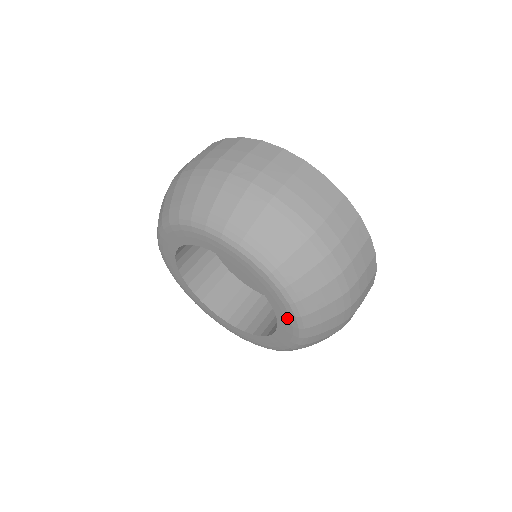
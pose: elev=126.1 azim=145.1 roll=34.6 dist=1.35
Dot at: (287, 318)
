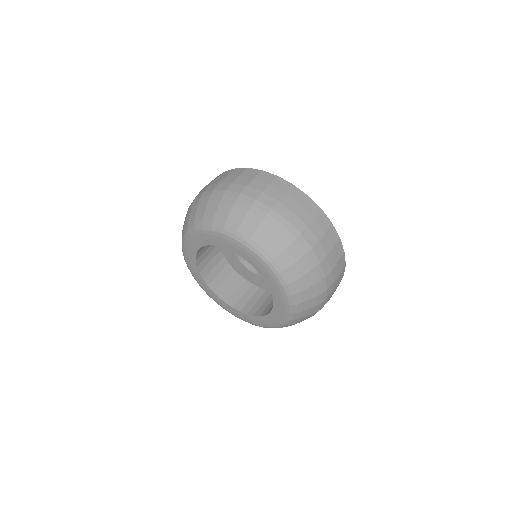
Dot at: (281, 297)
